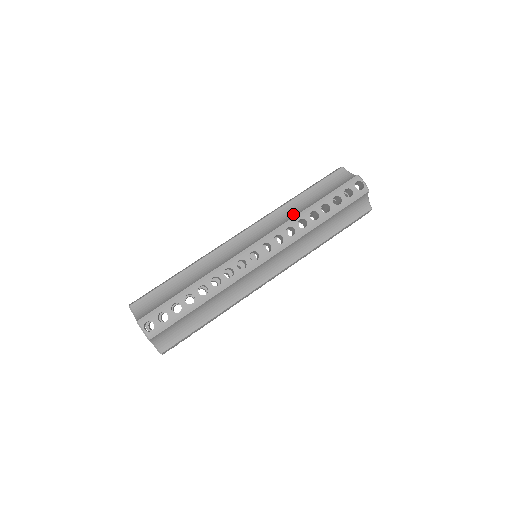
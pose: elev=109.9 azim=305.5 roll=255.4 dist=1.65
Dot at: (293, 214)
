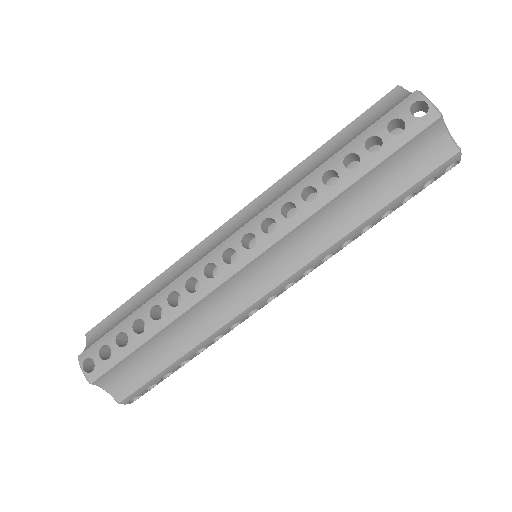
Dot at: (336, 229)
